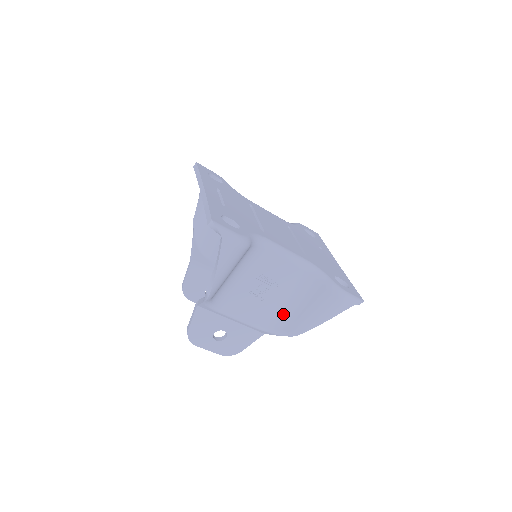
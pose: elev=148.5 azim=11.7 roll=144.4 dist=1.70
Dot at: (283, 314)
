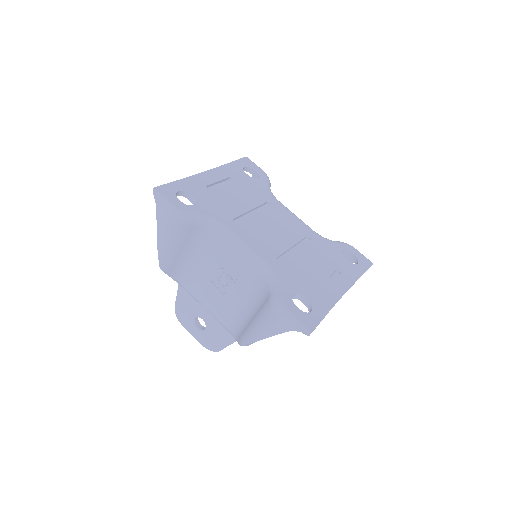
Dot at: (242, 319)
